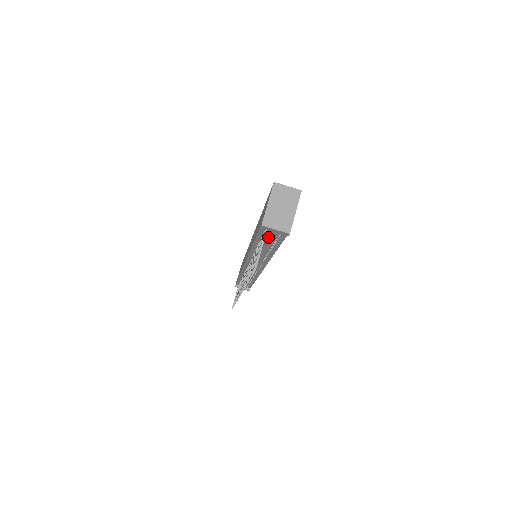
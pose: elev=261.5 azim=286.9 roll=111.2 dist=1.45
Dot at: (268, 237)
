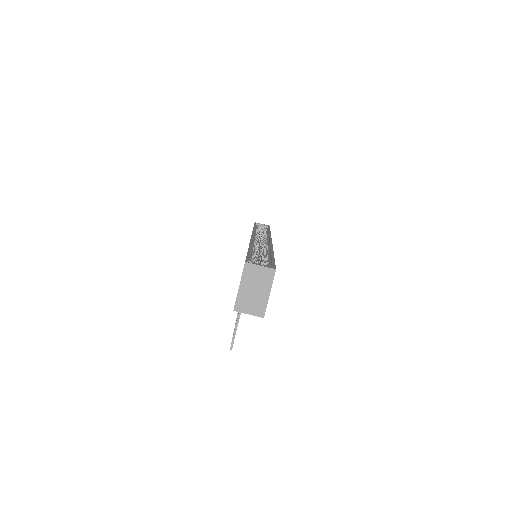
Dot at: occluded
